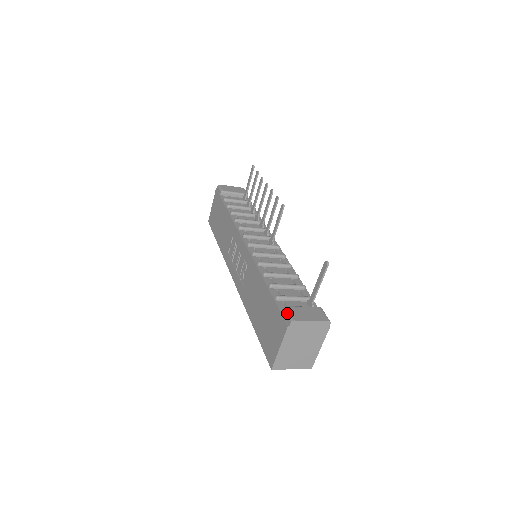
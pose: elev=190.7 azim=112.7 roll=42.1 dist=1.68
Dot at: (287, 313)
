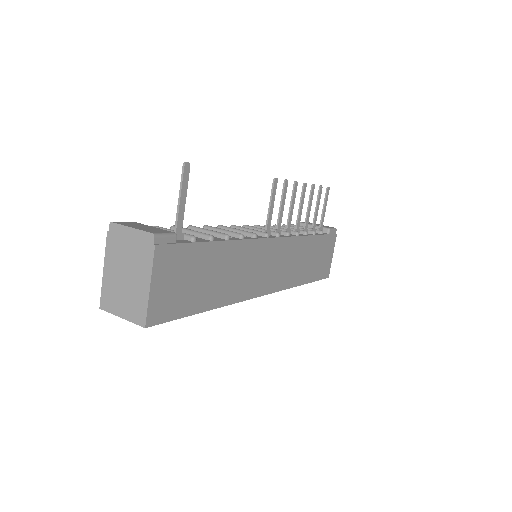
Dot at: (123, 222)
